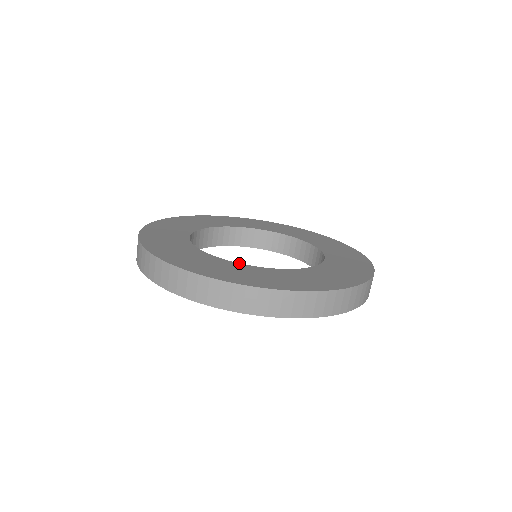
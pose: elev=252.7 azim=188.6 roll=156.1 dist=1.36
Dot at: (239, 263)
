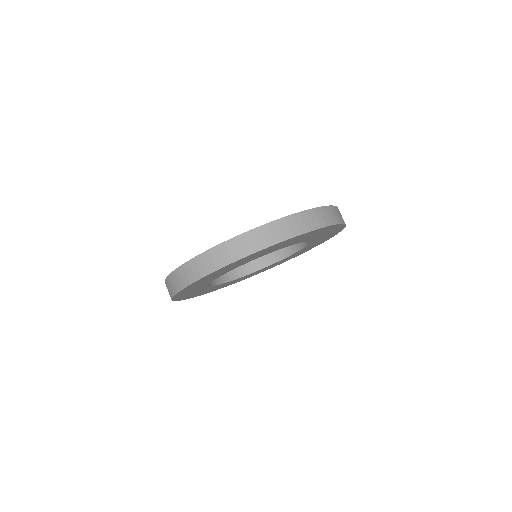
Dot at: occluded
